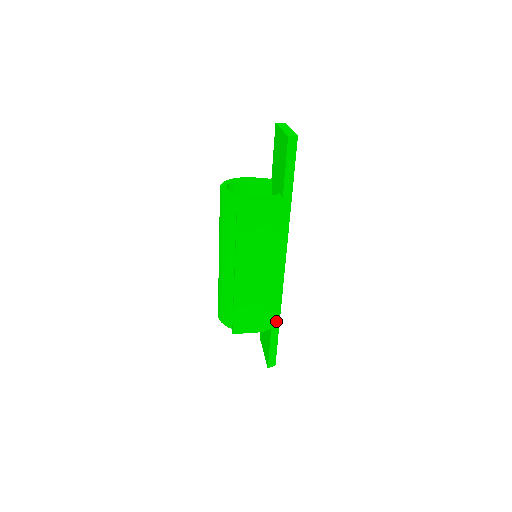
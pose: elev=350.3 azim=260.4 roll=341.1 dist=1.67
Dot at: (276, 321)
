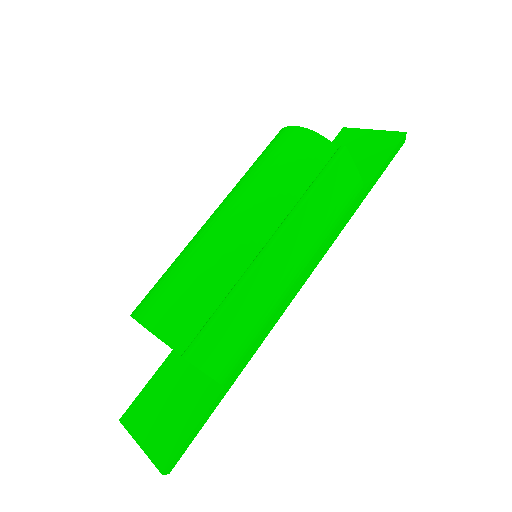
Dot at: (235, 376)
